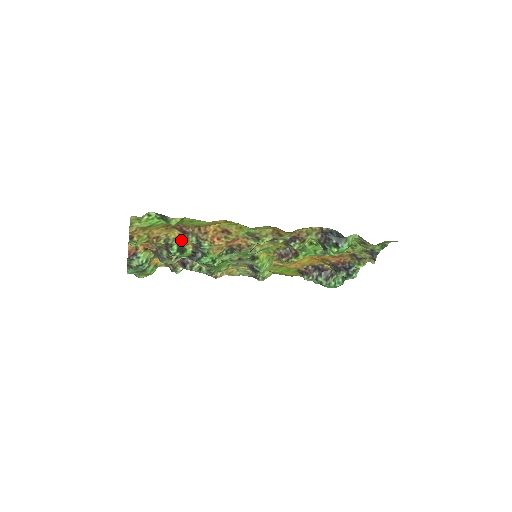
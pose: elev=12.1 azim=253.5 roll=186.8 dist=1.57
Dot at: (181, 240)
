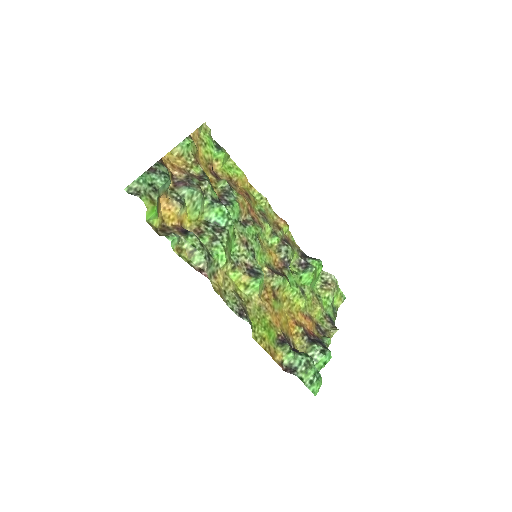
Dot at: (211, 184)
